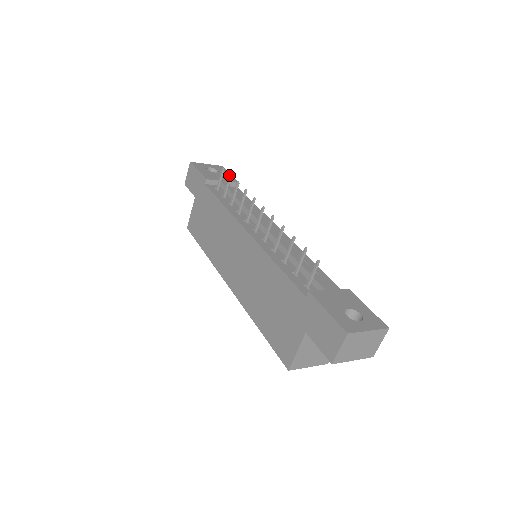
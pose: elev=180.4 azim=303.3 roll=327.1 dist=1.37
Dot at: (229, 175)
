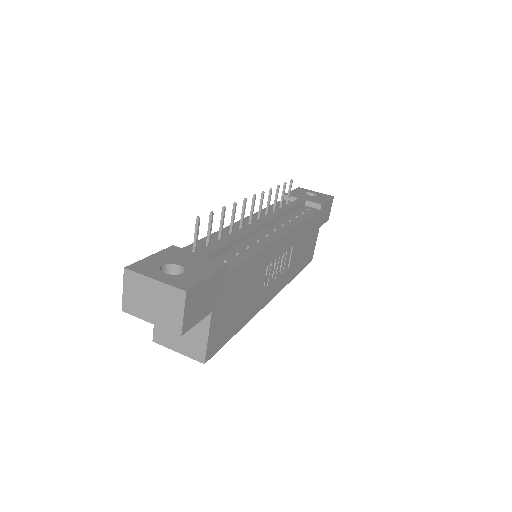
Dot at: (284, 183)
